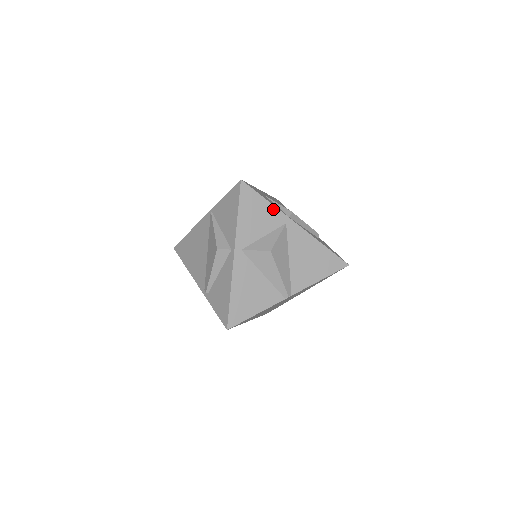
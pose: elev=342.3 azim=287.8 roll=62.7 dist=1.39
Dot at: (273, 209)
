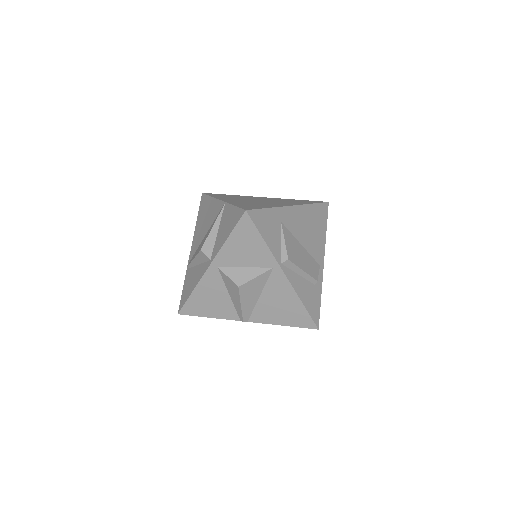
Dot at: (266, 250)
